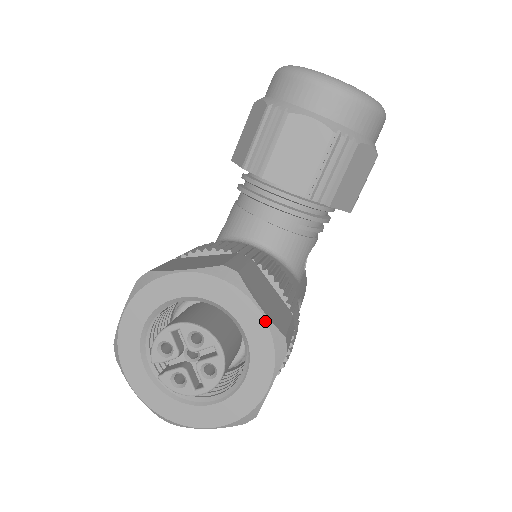
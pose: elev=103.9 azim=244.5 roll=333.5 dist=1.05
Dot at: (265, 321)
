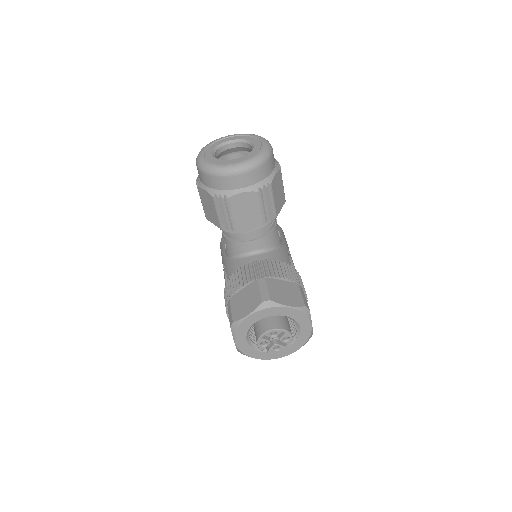
Dot at: (294, 309)
